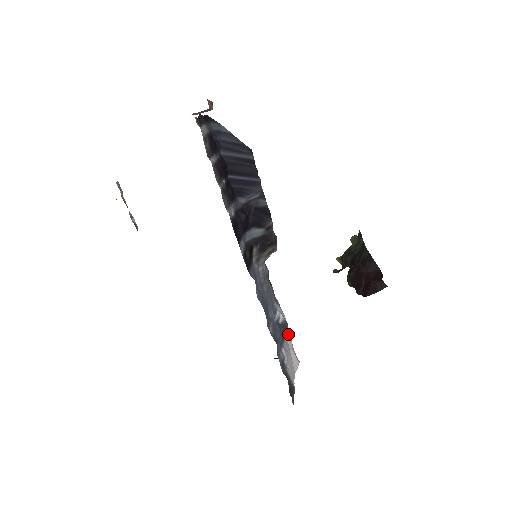
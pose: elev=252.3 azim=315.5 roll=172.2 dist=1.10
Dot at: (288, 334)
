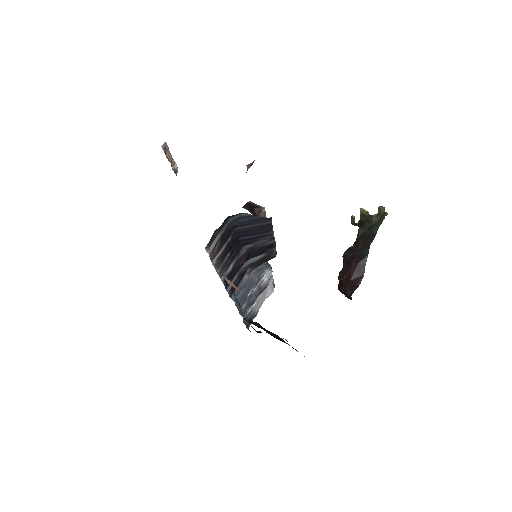
Dot at: (272, 278)
